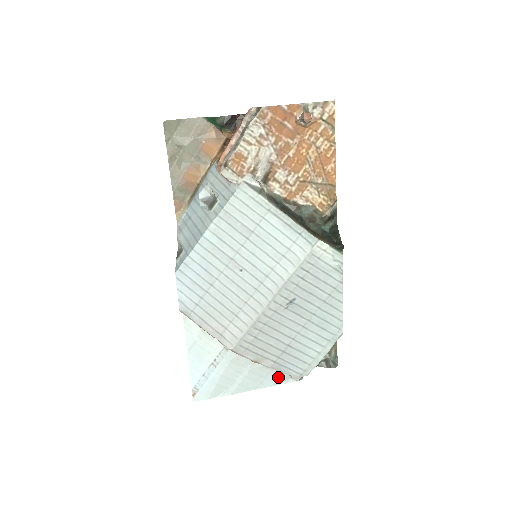
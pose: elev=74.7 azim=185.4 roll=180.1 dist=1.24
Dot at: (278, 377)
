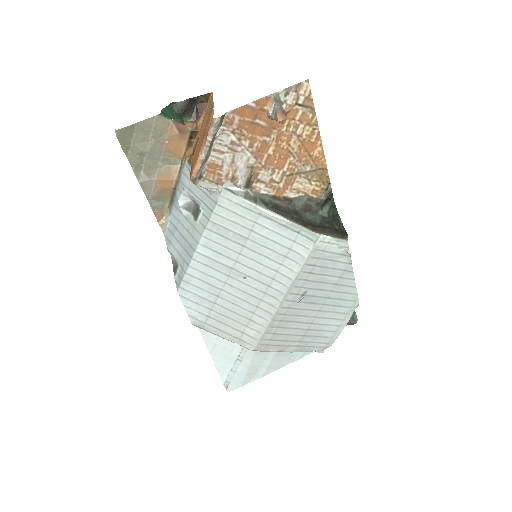
Dot at: occluded
